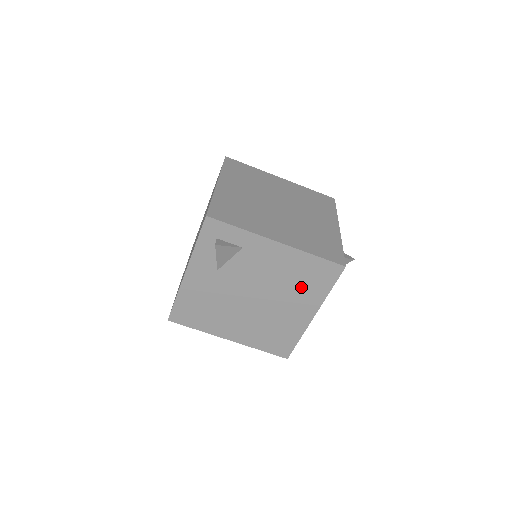
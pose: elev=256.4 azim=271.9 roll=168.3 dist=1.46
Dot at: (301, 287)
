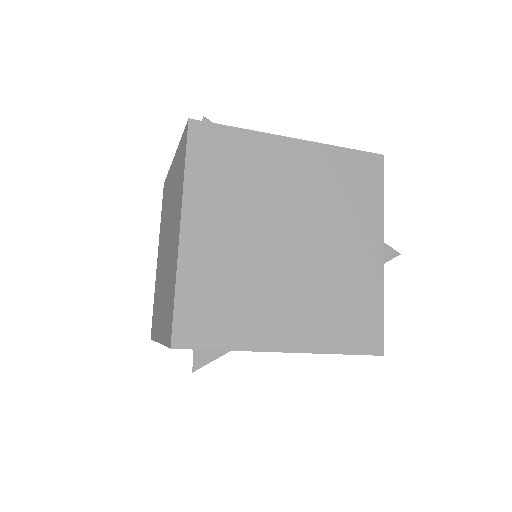
Dot at: occluded
